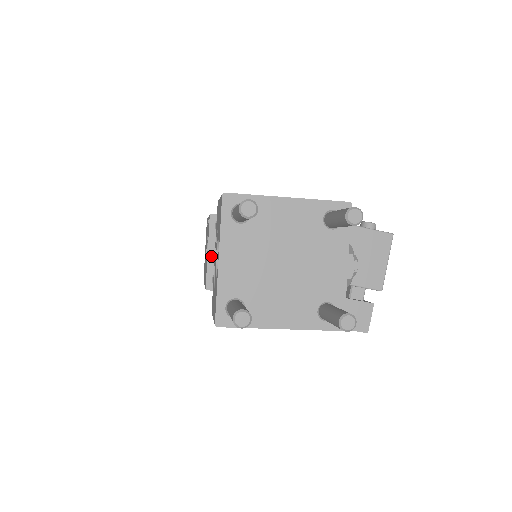
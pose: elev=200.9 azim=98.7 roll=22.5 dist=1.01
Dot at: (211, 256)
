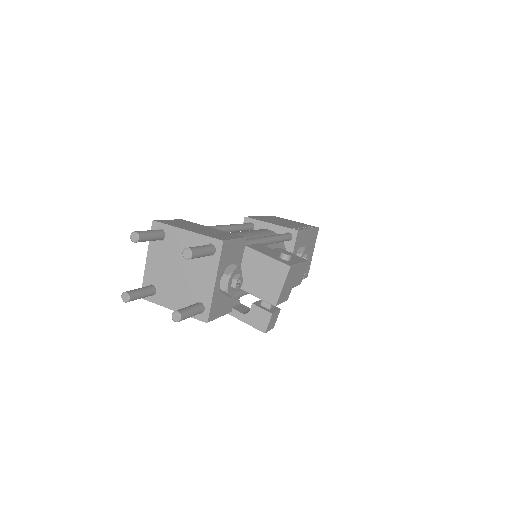
Dot at: occluded
